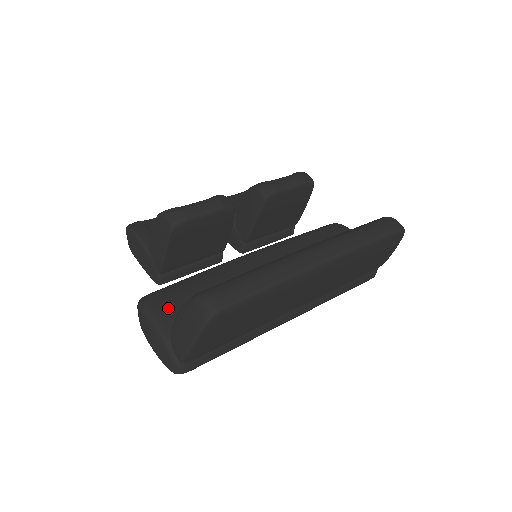
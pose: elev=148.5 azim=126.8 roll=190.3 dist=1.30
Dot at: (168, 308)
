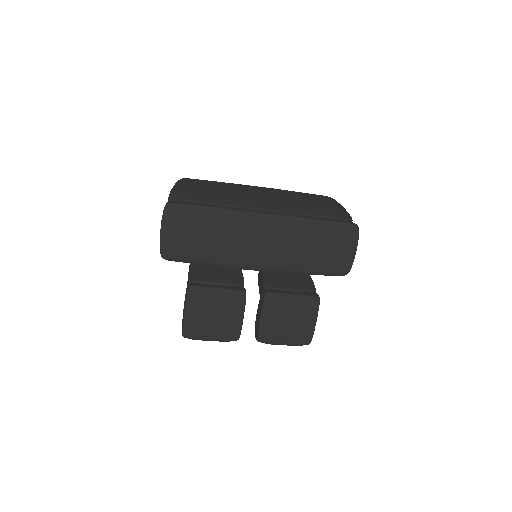
Dot at: occluded
